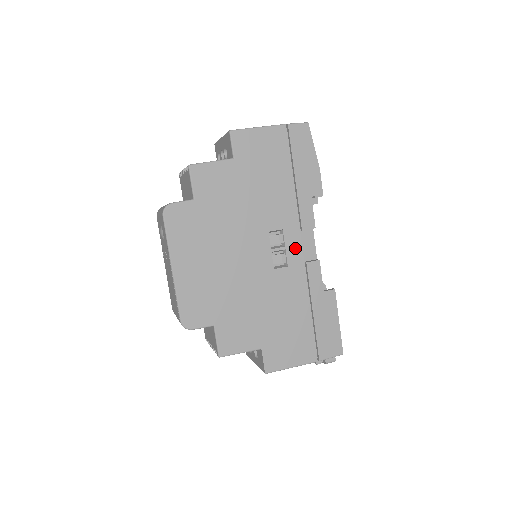
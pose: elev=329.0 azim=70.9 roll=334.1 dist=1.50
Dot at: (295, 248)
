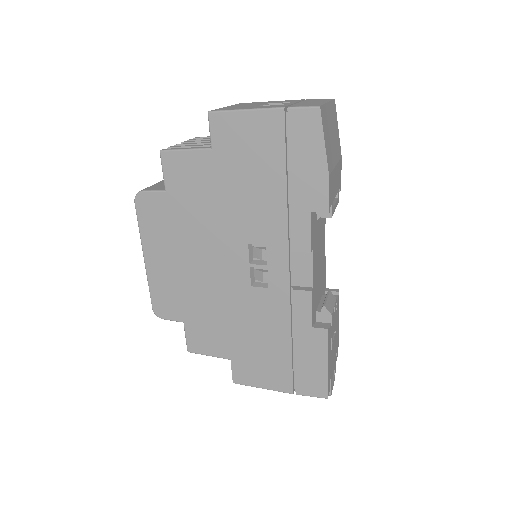
Dot at: (280, 270)
